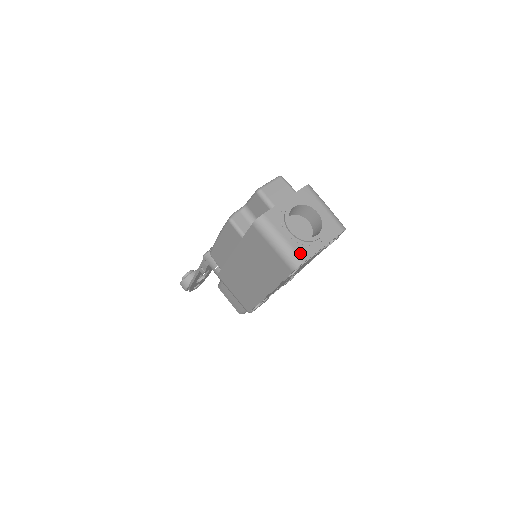
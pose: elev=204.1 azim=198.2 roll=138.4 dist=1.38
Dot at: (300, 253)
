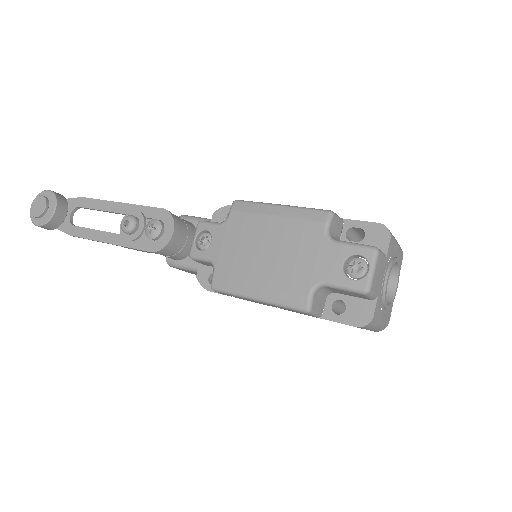
Dot at: (388, 319)
